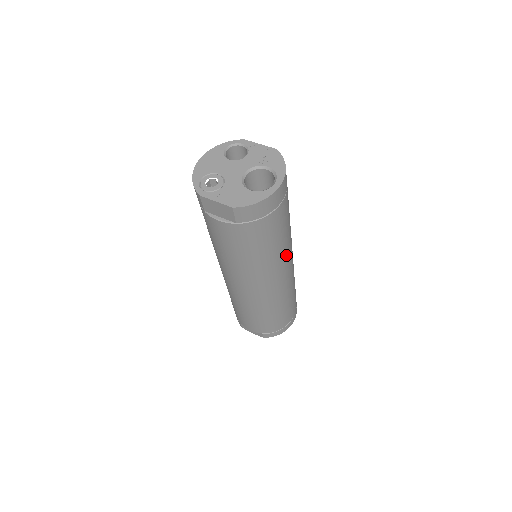
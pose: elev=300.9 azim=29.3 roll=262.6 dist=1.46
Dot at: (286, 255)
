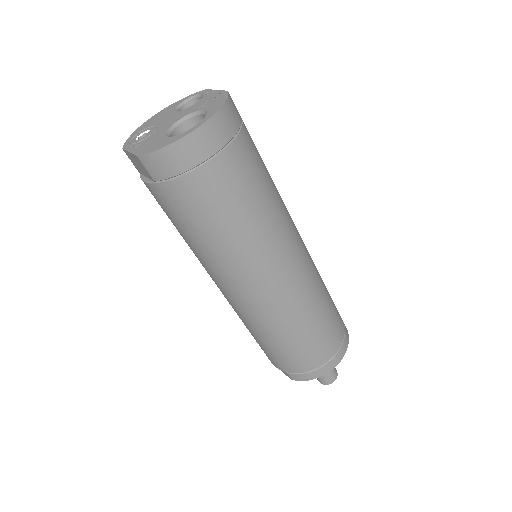
Dot at: (266, 248)
